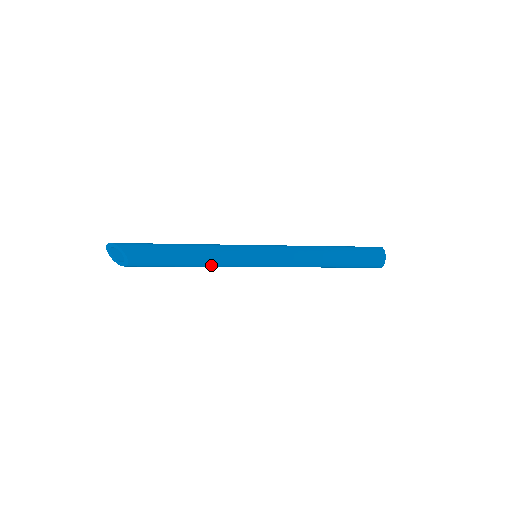
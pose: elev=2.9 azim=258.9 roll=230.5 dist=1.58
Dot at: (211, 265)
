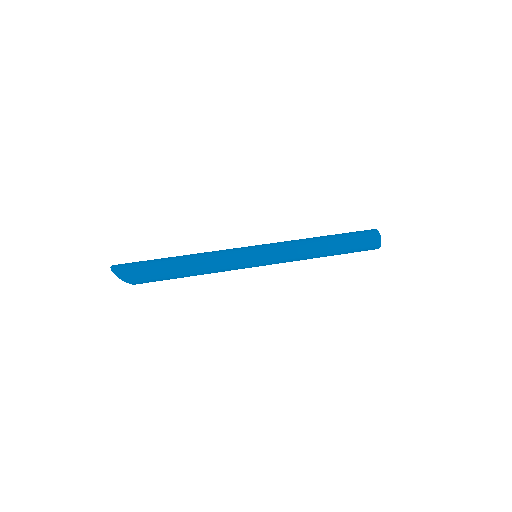
Dot at: occluded
